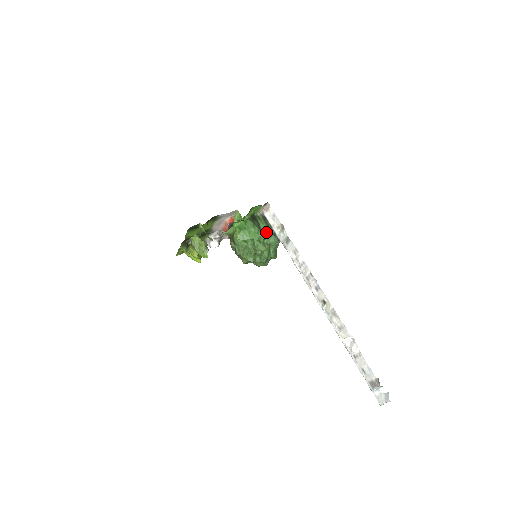
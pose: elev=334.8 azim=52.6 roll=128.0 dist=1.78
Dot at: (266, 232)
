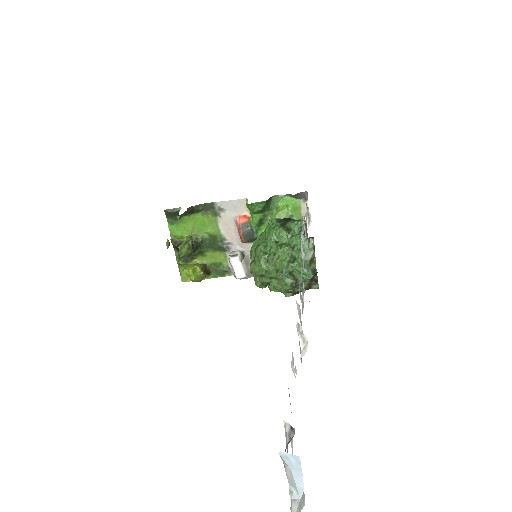
Dot at: (291, 229)
